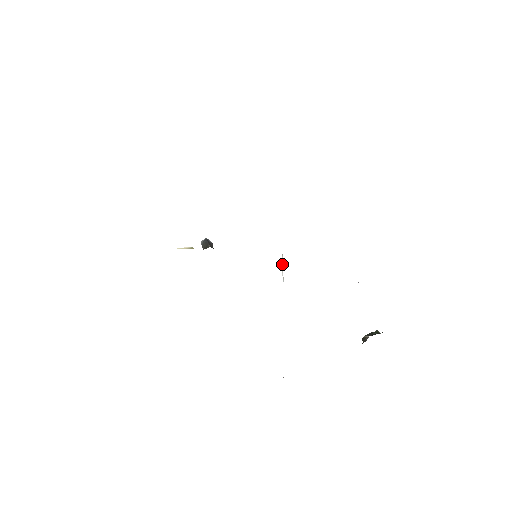
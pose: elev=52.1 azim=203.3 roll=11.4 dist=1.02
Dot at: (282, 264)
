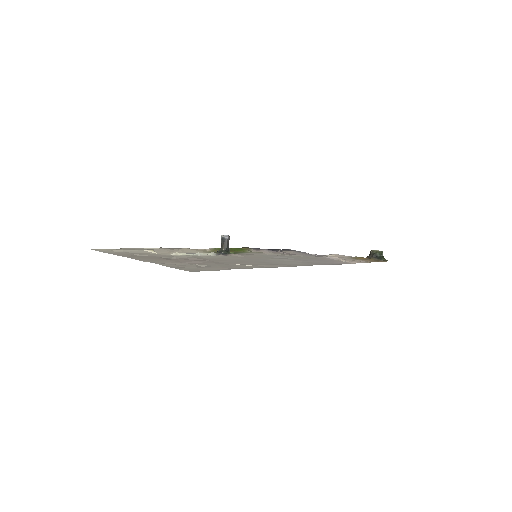
Dot at: occluded
